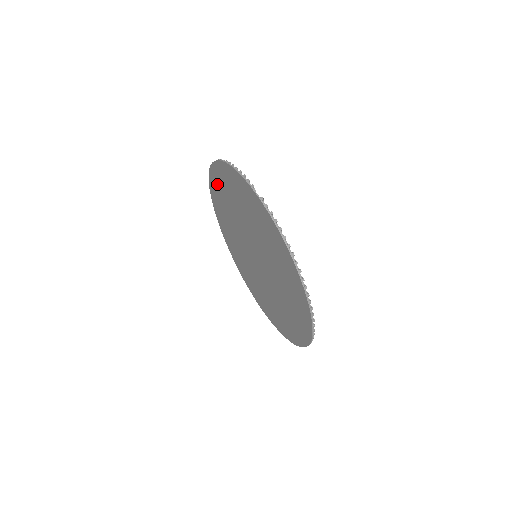
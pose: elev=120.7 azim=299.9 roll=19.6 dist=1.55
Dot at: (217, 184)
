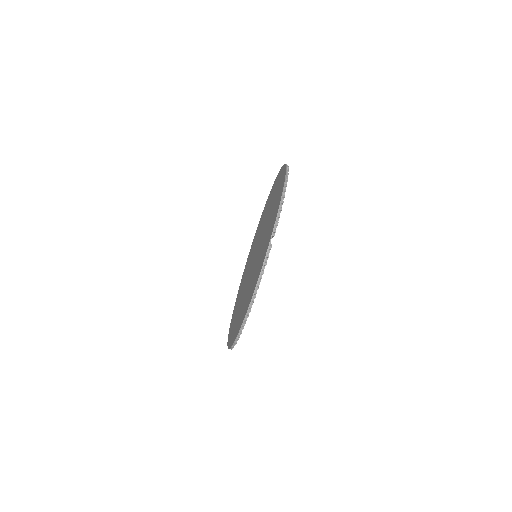
Dot at: (279, 180)
